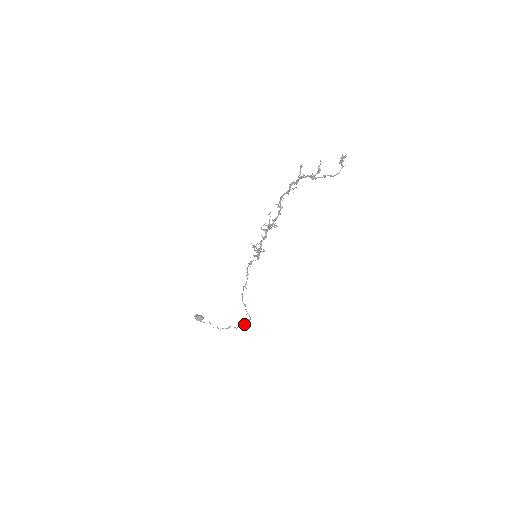
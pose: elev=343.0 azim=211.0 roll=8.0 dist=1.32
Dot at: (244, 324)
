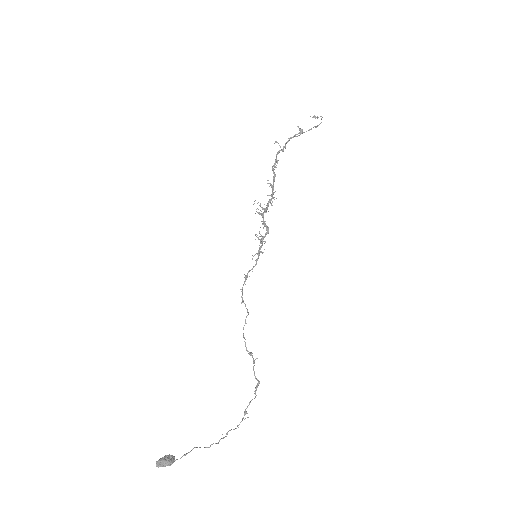
Dot at: (245, 411)
